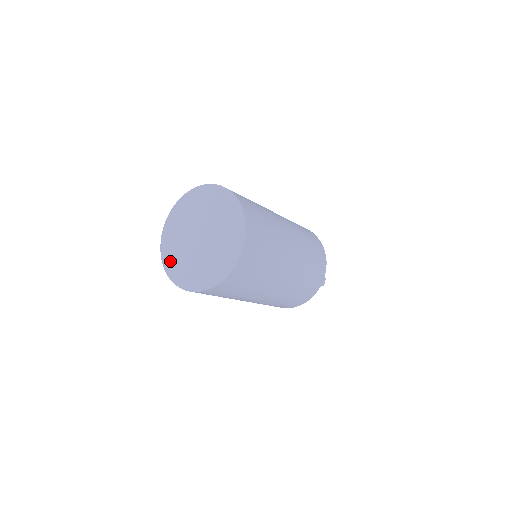
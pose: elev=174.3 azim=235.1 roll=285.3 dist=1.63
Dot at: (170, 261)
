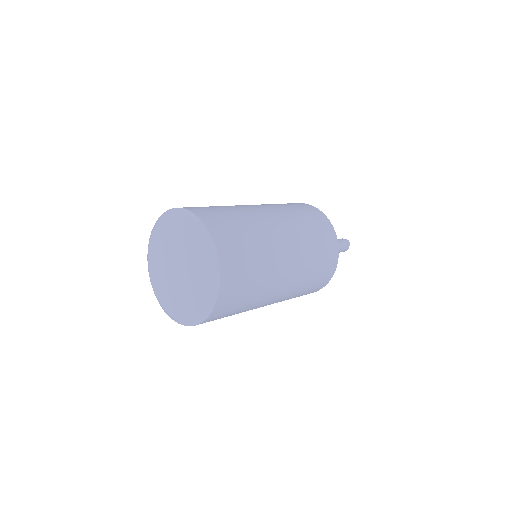
Dot at: (154, 277)
